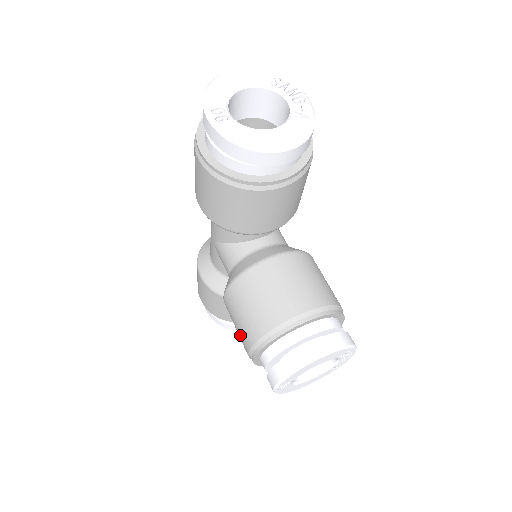
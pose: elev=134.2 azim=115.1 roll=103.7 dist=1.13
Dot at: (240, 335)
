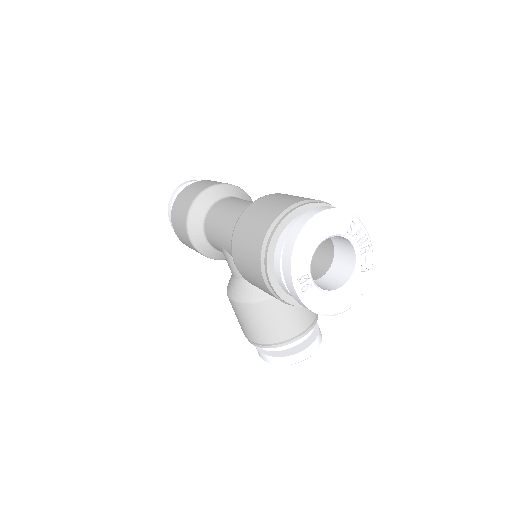
Dot at: (242, 327)
